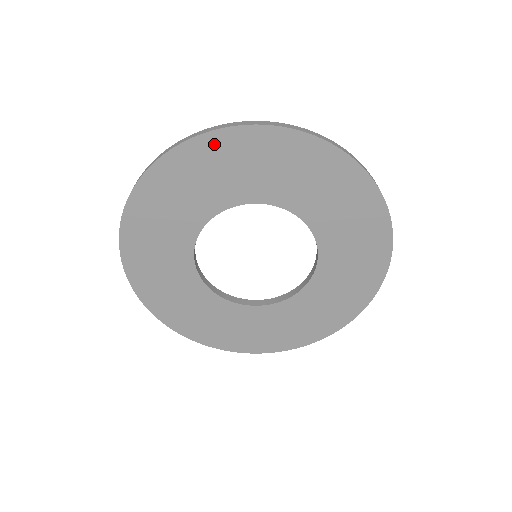
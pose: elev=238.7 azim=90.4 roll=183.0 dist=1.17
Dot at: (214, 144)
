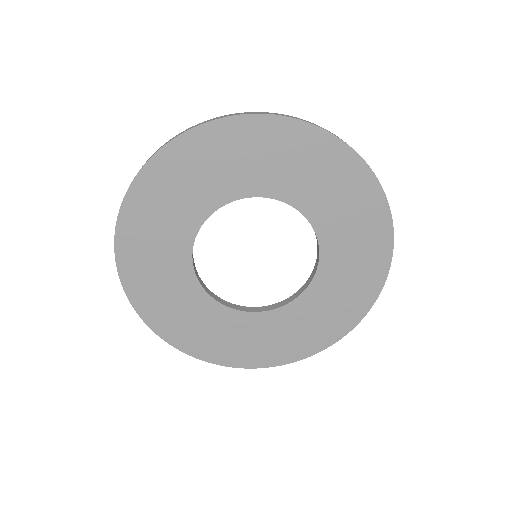
Dot at: (177, 153)
